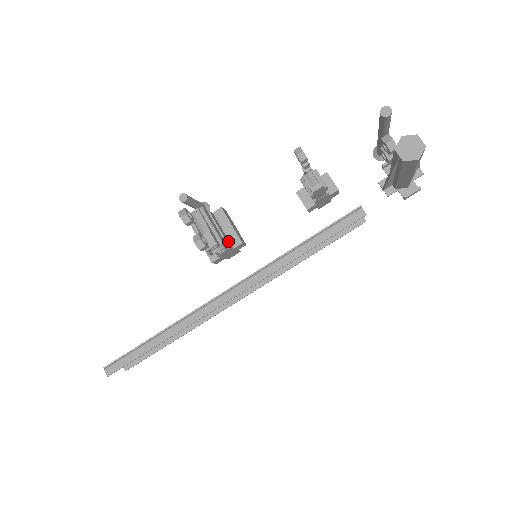
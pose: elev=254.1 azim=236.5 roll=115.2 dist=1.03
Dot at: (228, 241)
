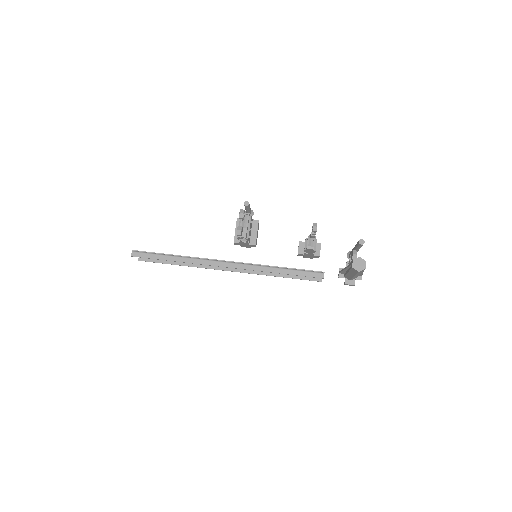
Dot at: (250, 239)
